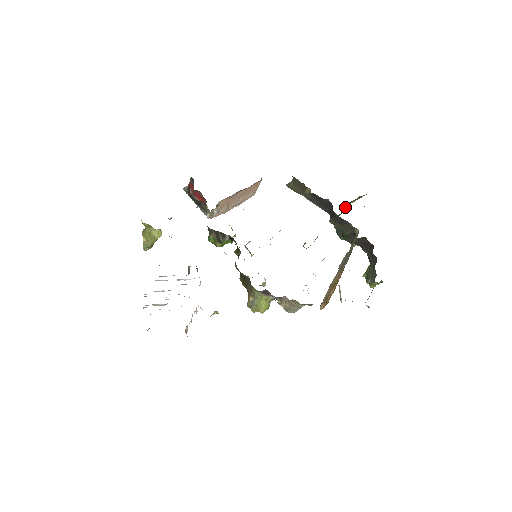
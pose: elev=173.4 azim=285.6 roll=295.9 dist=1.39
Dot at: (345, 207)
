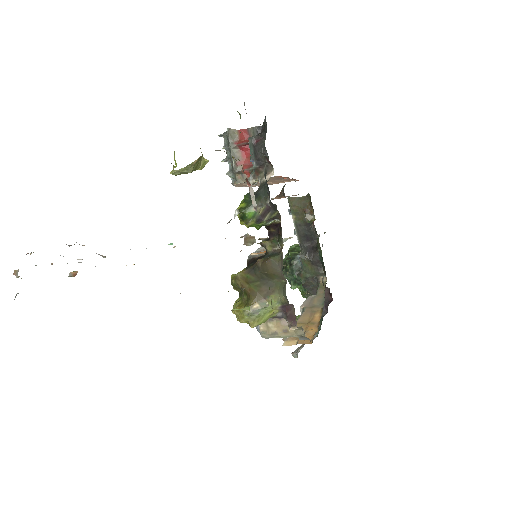
Dot at: occluded
